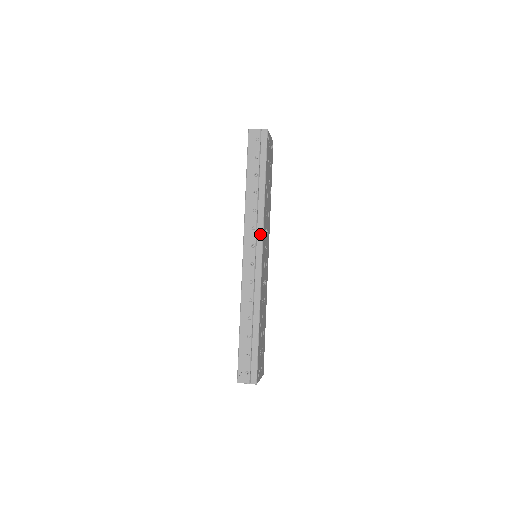
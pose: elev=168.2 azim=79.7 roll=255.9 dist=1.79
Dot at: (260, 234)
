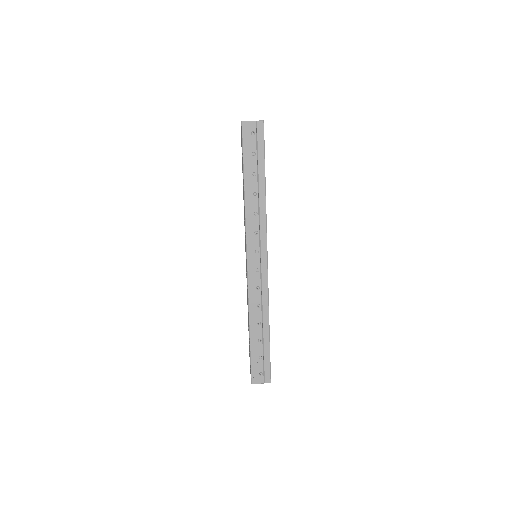
Dot at: (264, 238)
